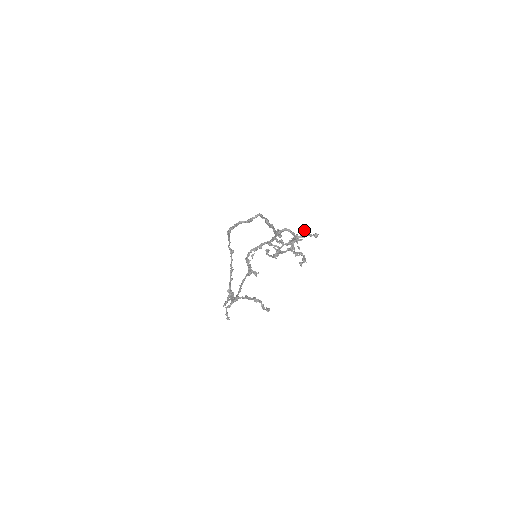
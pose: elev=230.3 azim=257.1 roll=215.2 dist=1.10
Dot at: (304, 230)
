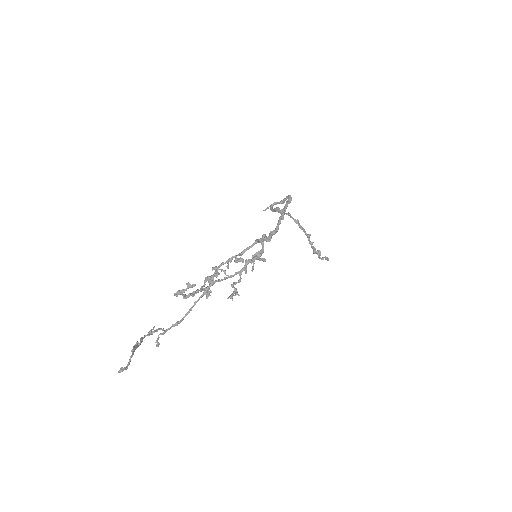
Dot at: (186, 284)
